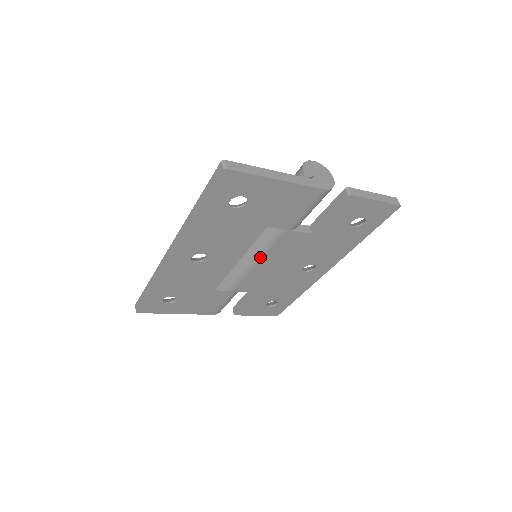
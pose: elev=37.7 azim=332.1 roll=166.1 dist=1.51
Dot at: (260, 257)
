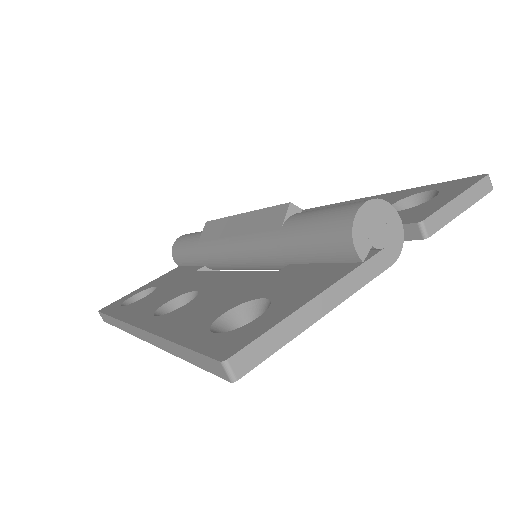
Dot at: occluded
